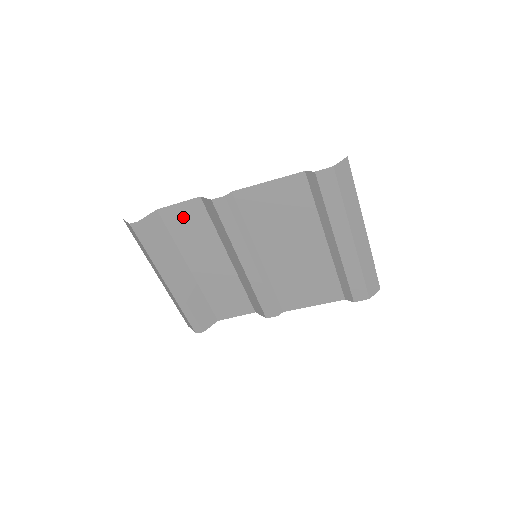
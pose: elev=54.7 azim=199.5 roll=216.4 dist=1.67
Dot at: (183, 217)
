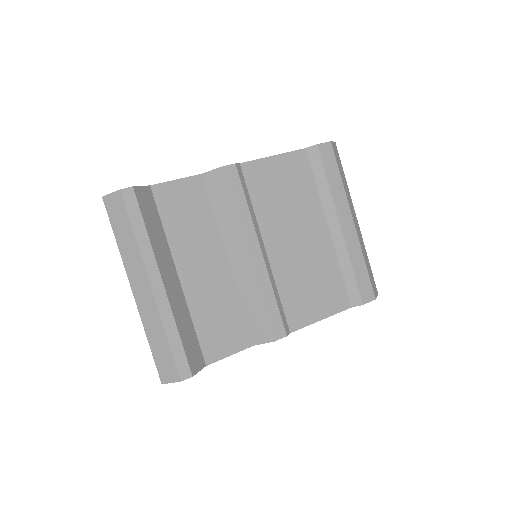
Dot at: (180, 198)
